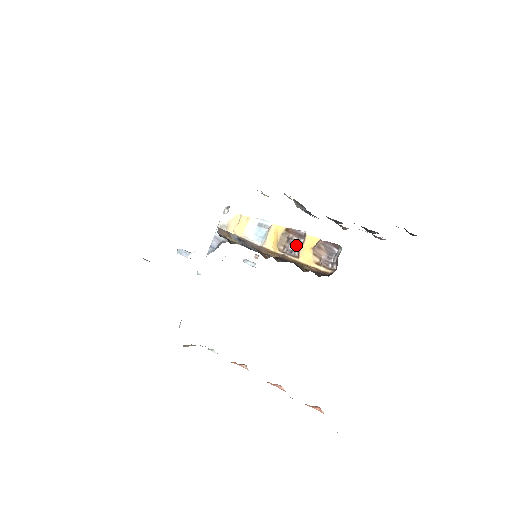
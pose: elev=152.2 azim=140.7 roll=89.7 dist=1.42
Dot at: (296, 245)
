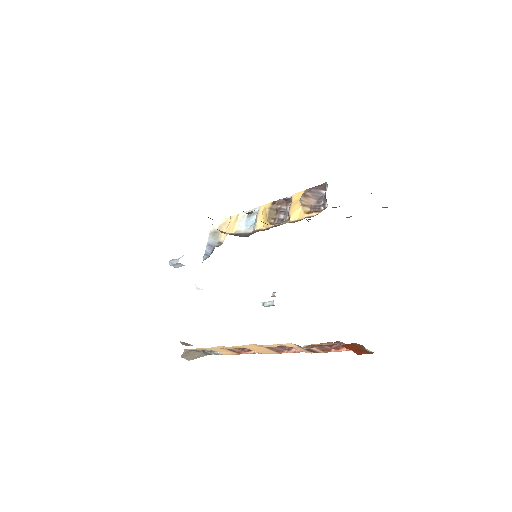
Dot at: (286, 212)
